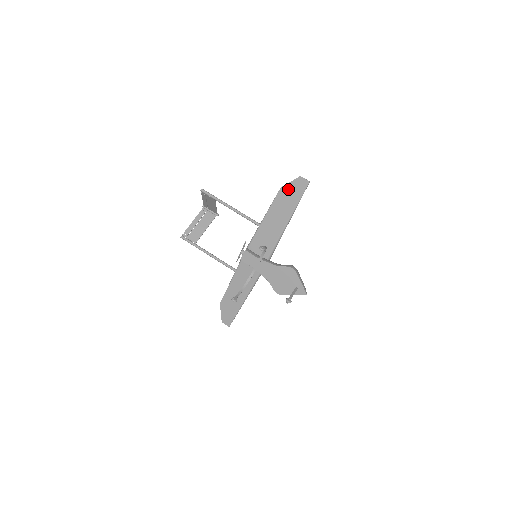
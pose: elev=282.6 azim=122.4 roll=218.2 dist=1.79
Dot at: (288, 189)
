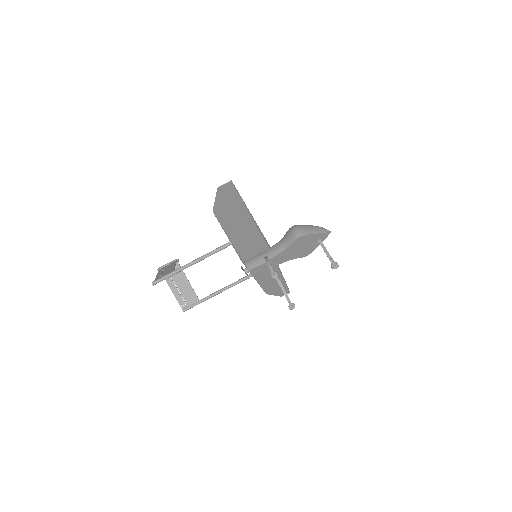
Dot at: (220, 205)
